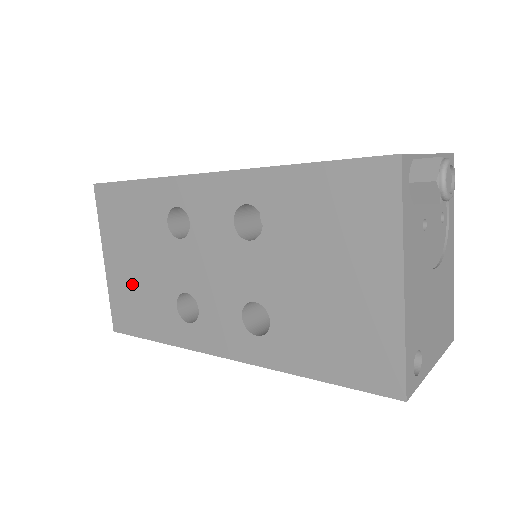
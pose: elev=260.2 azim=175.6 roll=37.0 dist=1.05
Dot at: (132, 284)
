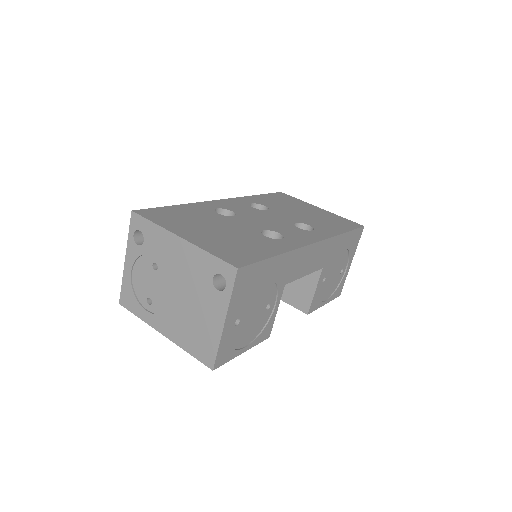
Dot at: (223, 239)
